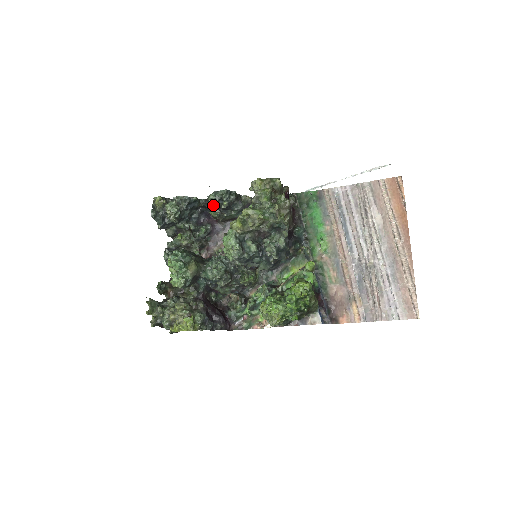
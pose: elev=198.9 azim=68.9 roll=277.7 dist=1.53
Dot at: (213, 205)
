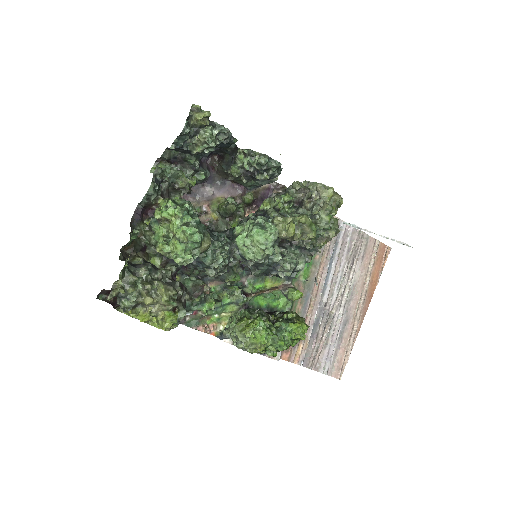
Dot at: (246, 163)
